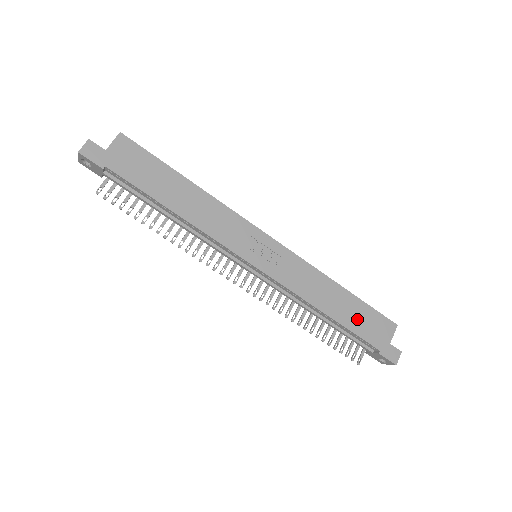
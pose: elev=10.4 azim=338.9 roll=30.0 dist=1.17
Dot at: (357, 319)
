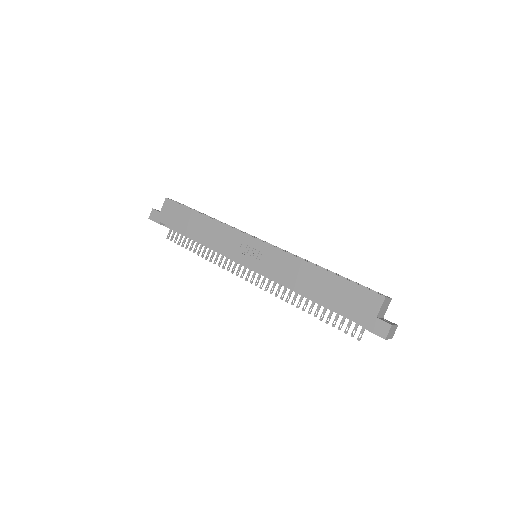
Dot at: (337, 296)
